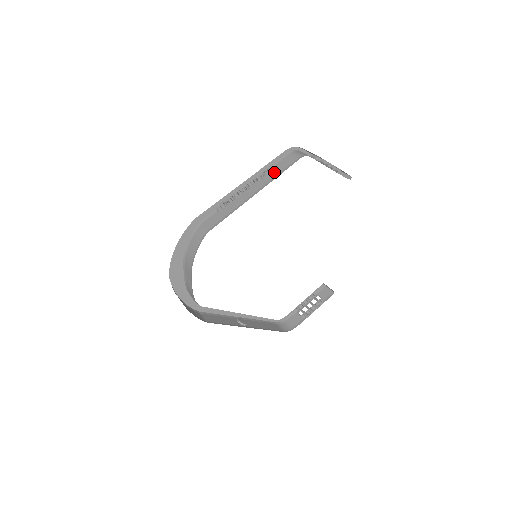
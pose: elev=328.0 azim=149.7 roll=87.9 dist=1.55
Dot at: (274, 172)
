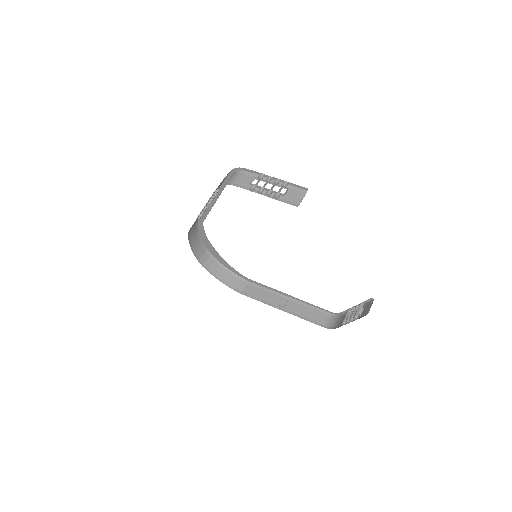
Dot at: occluded
